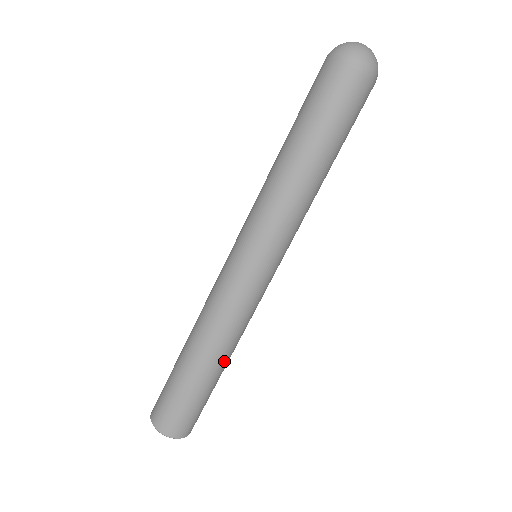
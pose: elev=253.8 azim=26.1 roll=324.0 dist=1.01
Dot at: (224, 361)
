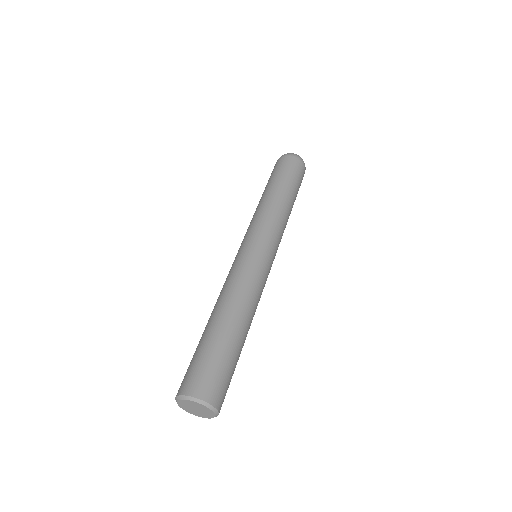
Dot at: (228, 314)
